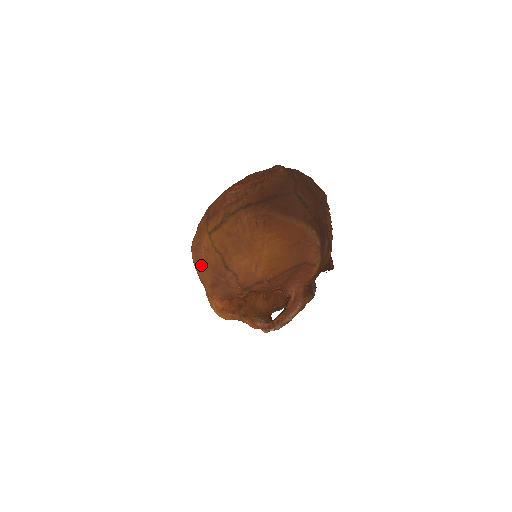
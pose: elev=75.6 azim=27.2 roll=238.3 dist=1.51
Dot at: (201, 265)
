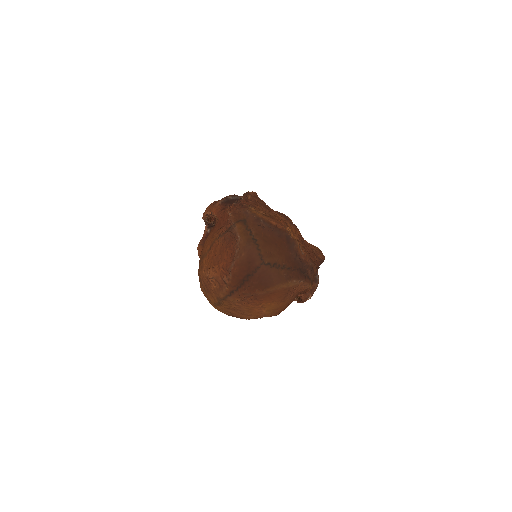
Dot at: occluded
